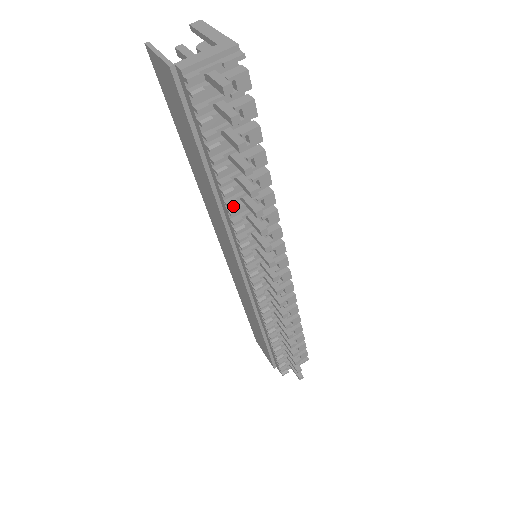
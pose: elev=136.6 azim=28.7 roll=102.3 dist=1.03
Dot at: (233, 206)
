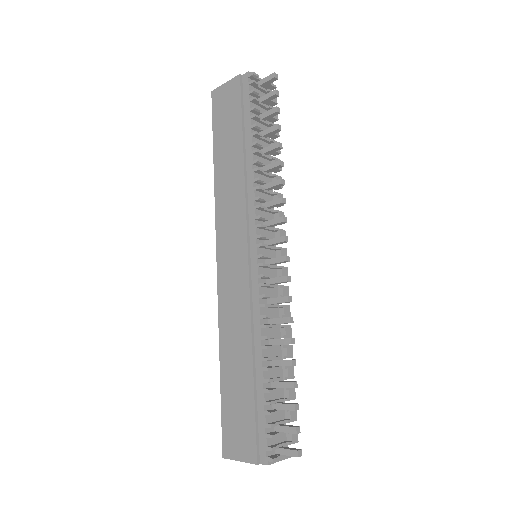
Dot at: (257, 170)
